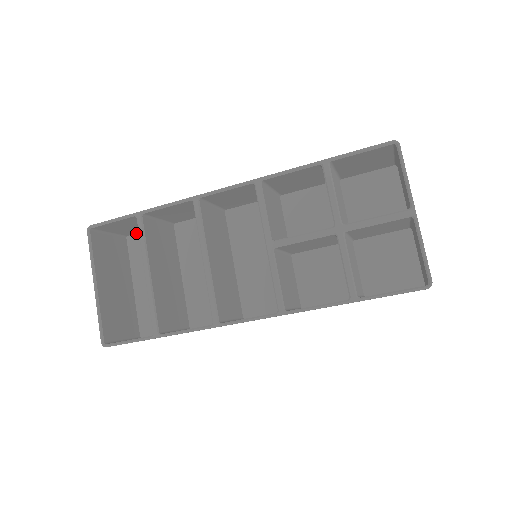
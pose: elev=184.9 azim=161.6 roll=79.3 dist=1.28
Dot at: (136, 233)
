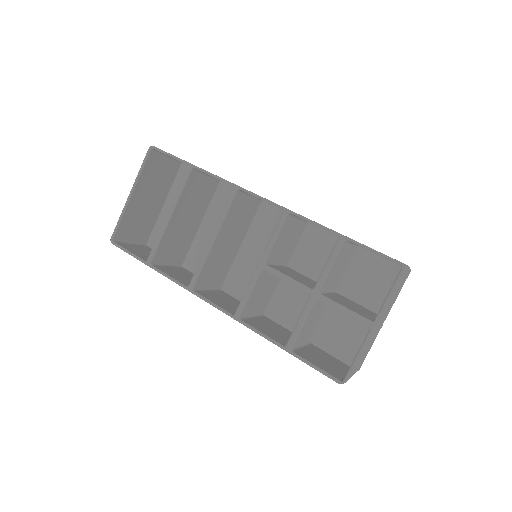
Dot at: occluded
